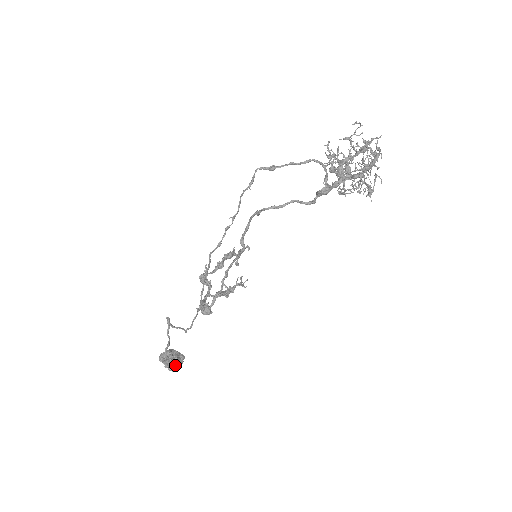
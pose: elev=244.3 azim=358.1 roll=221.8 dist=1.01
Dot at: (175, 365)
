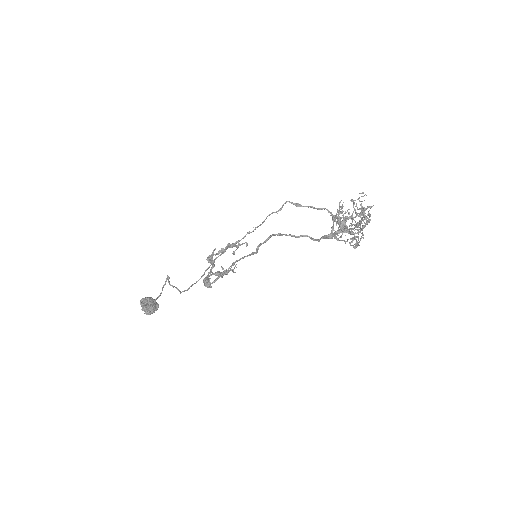
Dot at: (151, 311)
